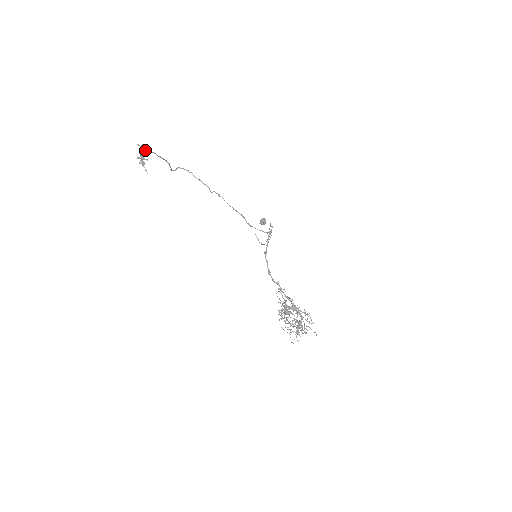
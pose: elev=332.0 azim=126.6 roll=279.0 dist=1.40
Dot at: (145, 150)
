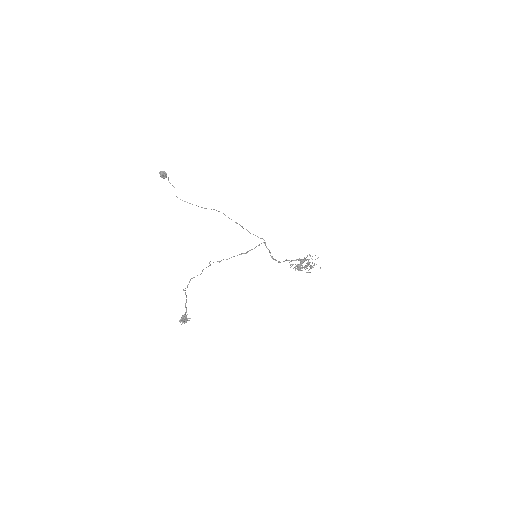
Dot at: (185, 318)
